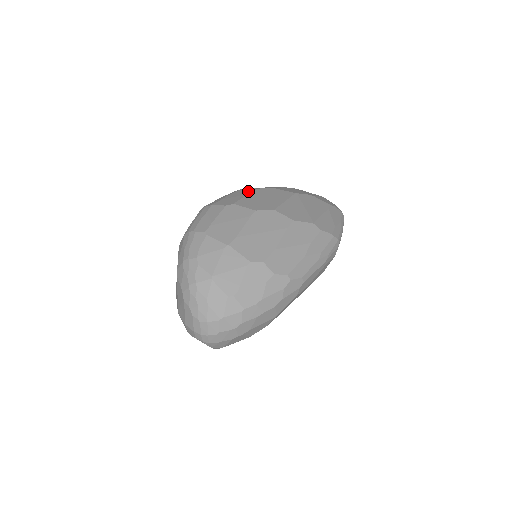
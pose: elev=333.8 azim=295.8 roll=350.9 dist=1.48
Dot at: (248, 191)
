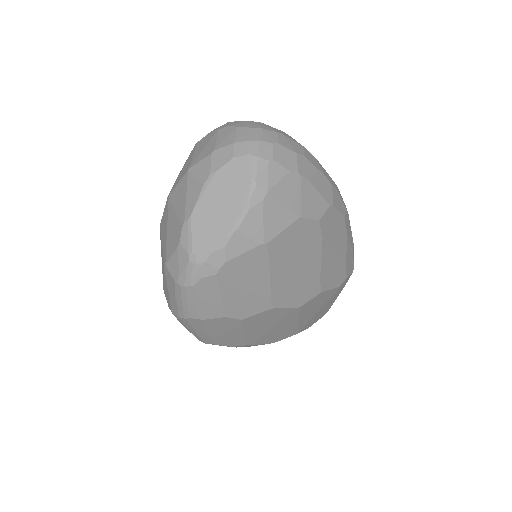
Dot at: occluded
